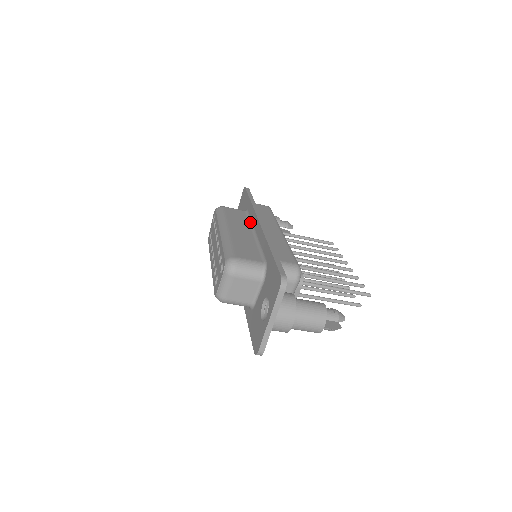
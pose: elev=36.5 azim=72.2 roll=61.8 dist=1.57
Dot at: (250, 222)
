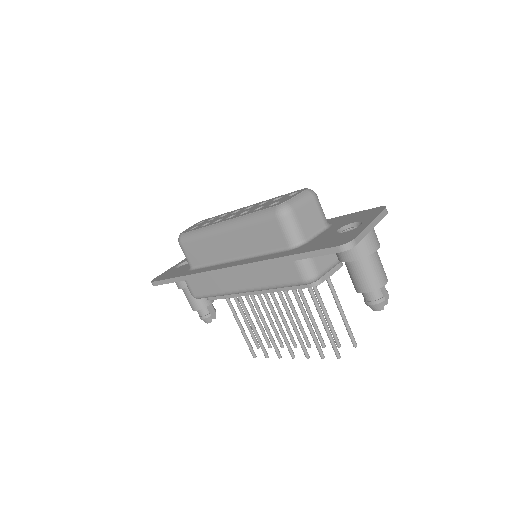
Dot at: occluded
